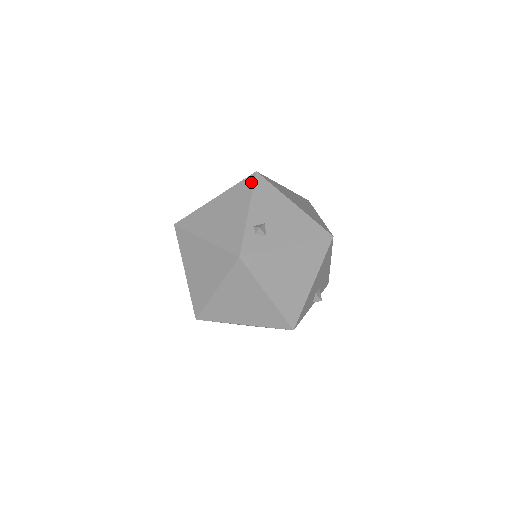
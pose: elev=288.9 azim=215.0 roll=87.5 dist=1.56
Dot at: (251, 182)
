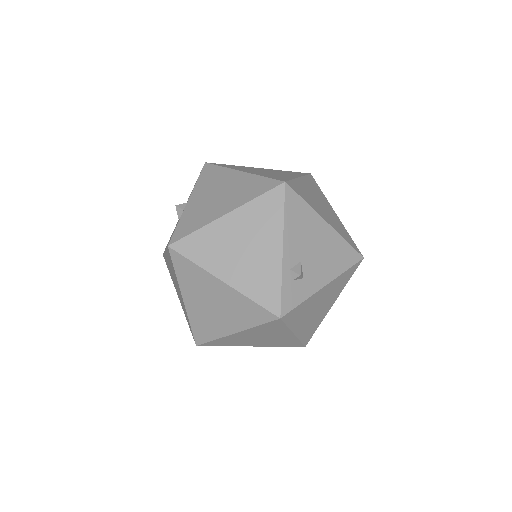
Dot at: (280, 200)
